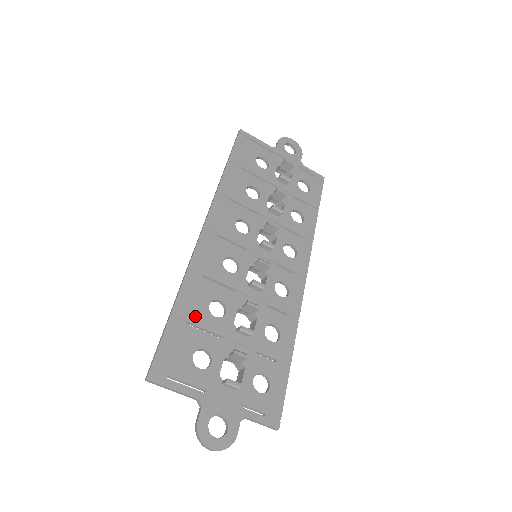
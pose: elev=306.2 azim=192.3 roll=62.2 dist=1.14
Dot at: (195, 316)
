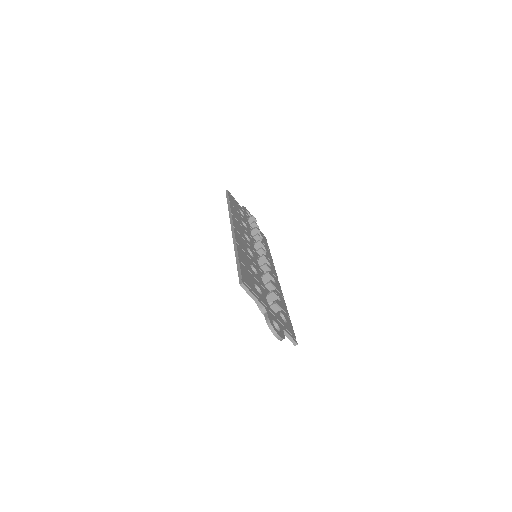
Dot at: (248, 267)
